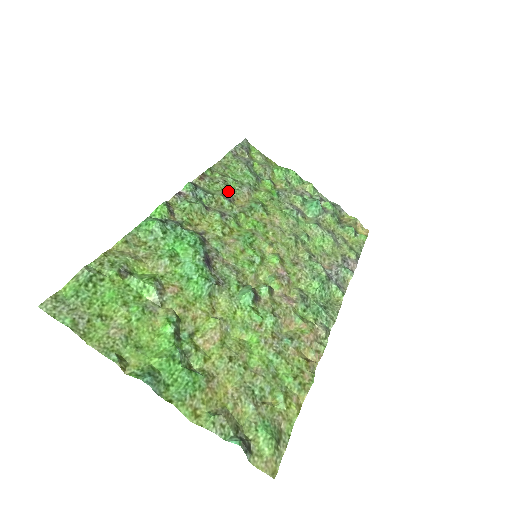
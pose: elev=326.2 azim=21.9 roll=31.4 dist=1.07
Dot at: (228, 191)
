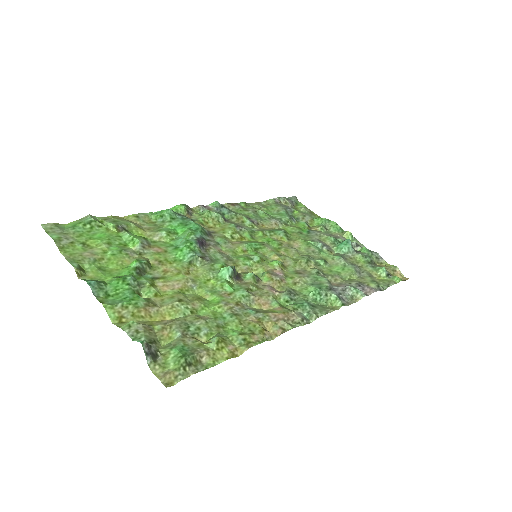
Dot at: (255, 217)
